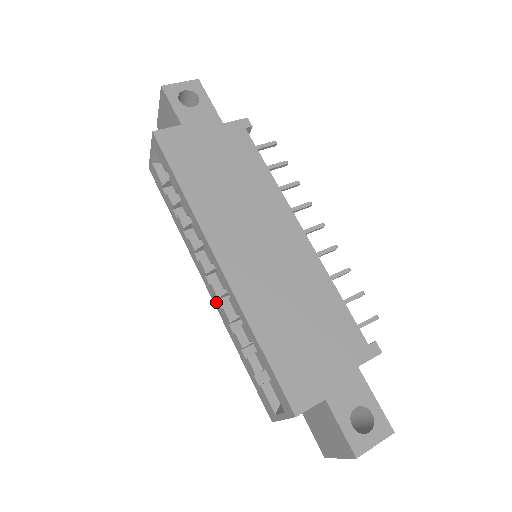
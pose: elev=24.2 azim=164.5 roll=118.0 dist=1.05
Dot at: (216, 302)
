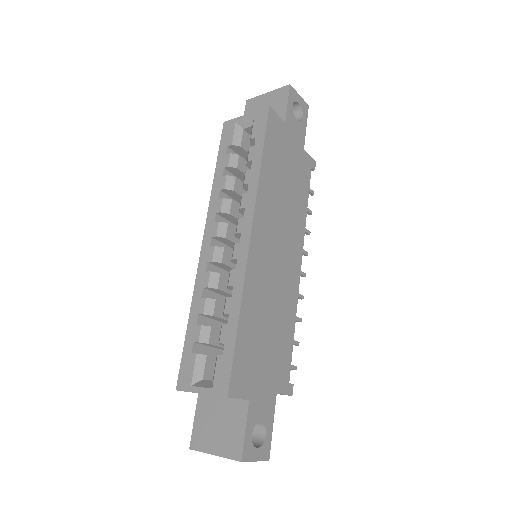
Dot at: (204, 263)
